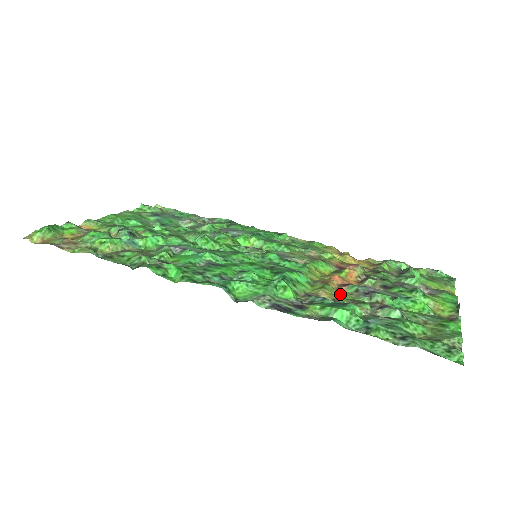
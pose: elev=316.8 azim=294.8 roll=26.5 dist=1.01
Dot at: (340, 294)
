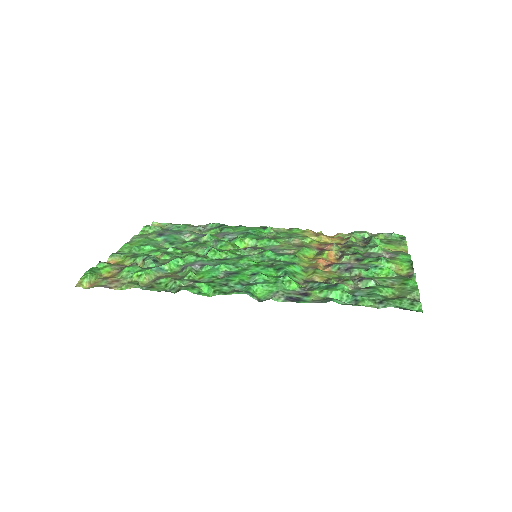
Dot at: (328, 275)
